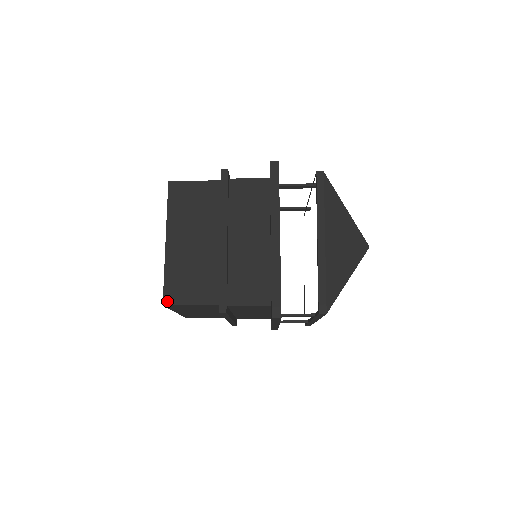
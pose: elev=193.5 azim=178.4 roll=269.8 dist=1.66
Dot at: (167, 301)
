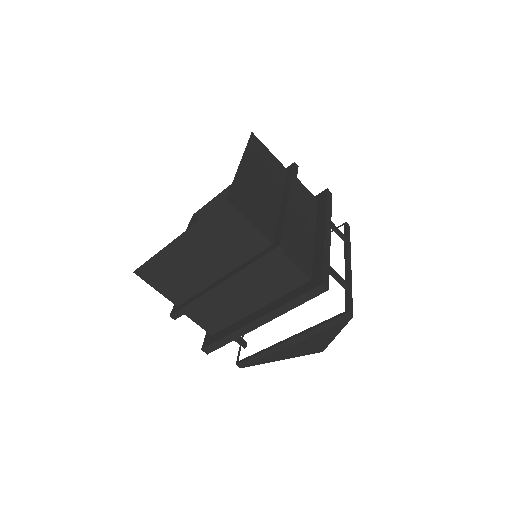
Dot at: (139, 273)
